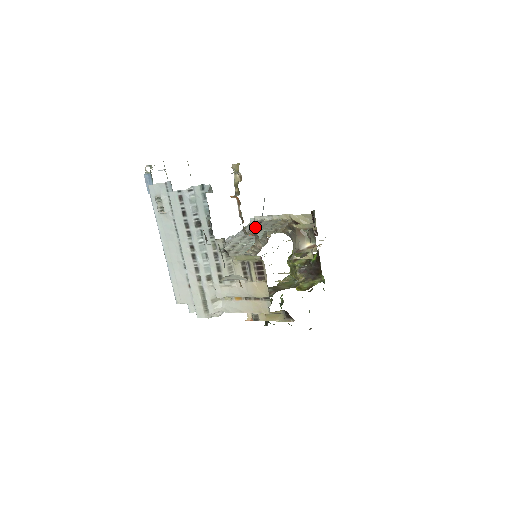
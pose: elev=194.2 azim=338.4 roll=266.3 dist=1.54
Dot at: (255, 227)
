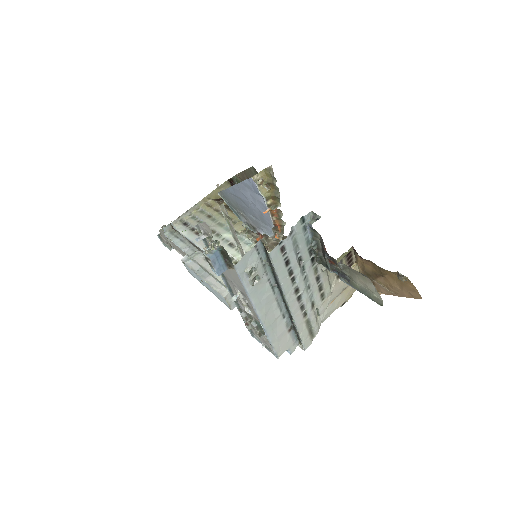
Dot at: (196, 232)
